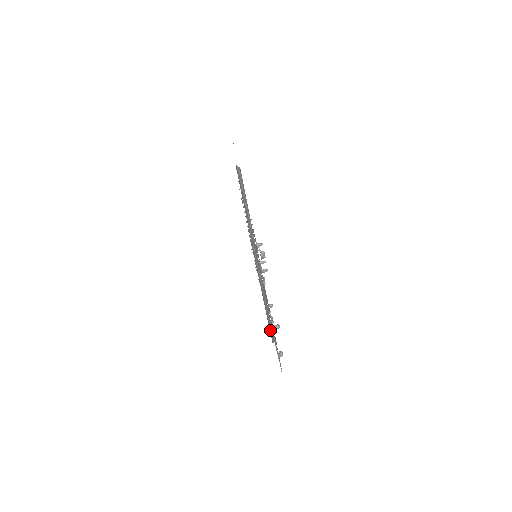
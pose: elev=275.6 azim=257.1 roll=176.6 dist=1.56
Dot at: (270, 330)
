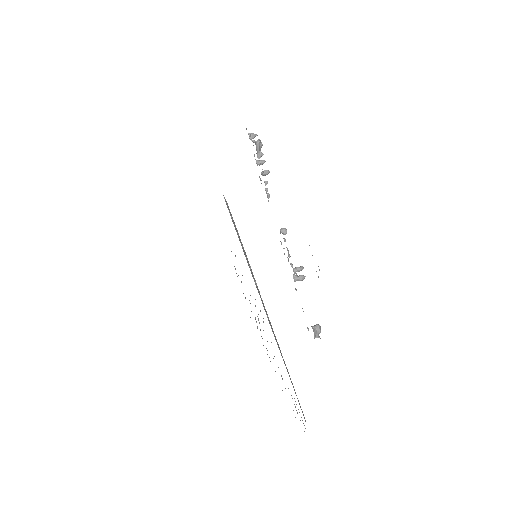
Dot at: occluded
